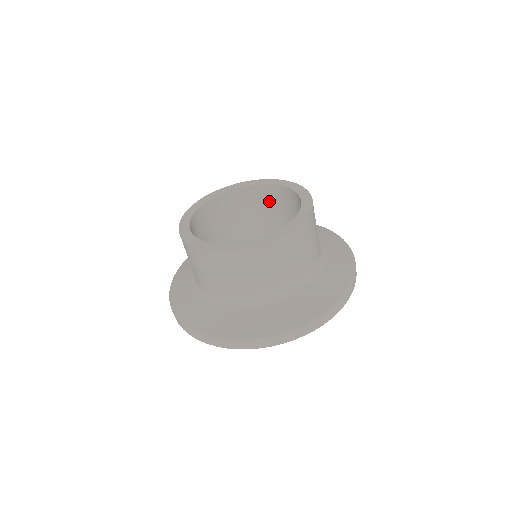
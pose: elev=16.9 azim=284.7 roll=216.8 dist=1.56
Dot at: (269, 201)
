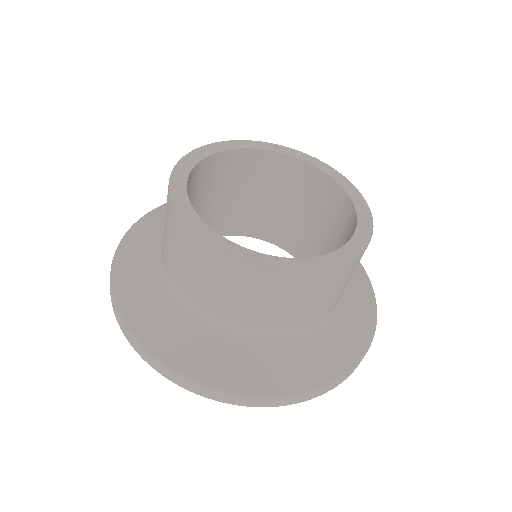
Dot at: (283, 179)
